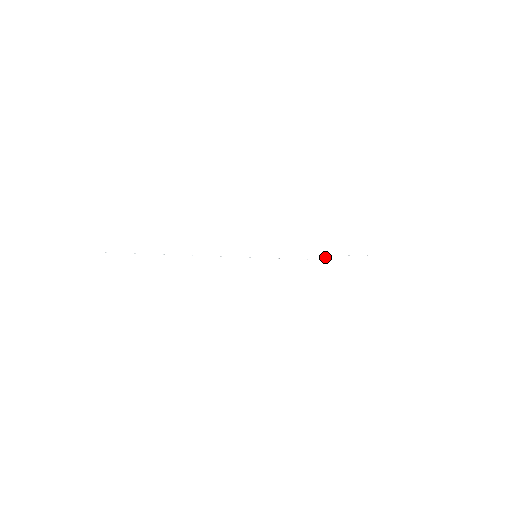
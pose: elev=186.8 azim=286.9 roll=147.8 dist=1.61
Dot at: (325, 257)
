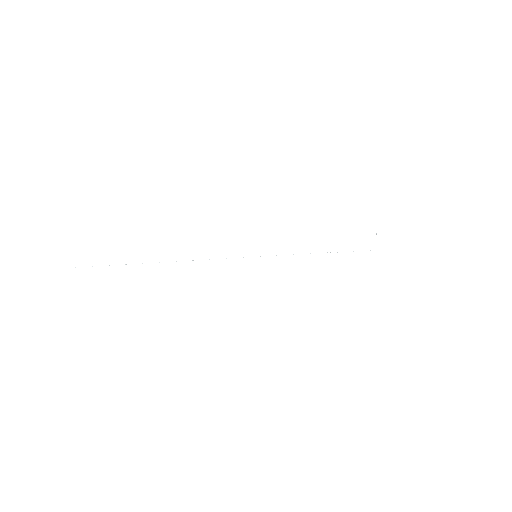
Dot at: occluded
